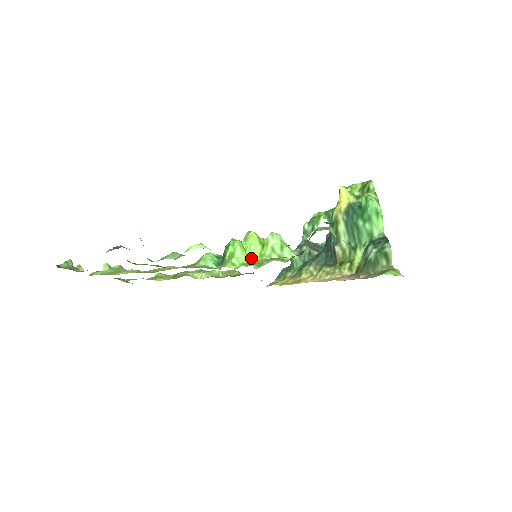
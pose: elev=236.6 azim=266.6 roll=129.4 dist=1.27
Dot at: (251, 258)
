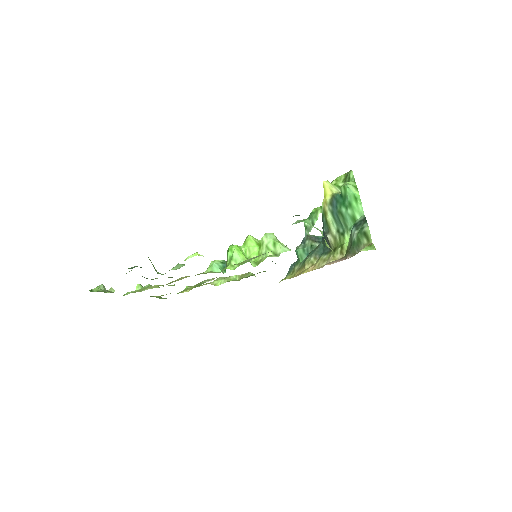
Dot at: occluded
